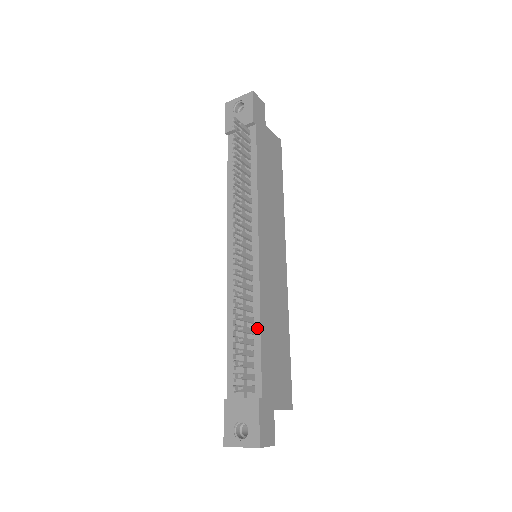
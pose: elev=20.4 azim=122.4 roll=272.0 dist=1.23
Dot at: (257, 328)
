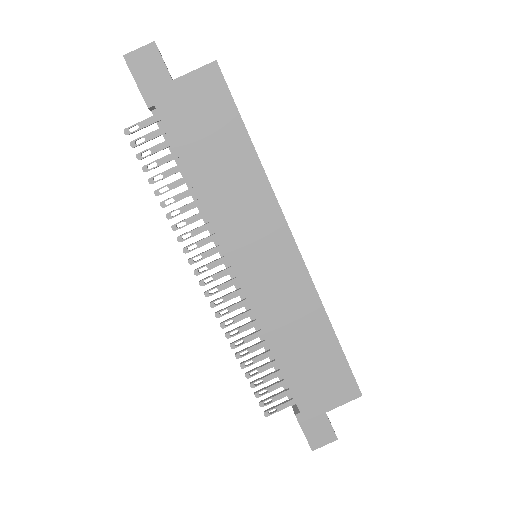
Dot at: (271, 352)
